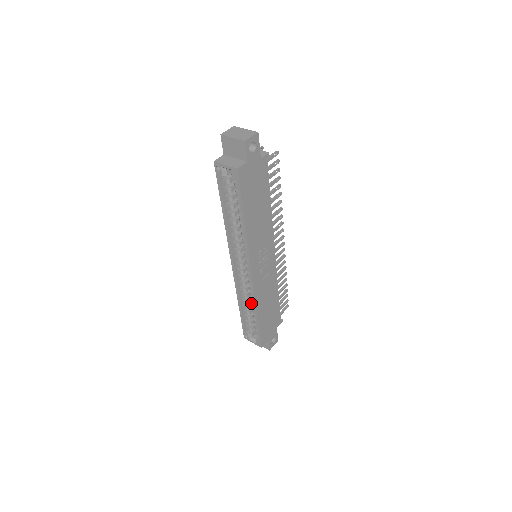
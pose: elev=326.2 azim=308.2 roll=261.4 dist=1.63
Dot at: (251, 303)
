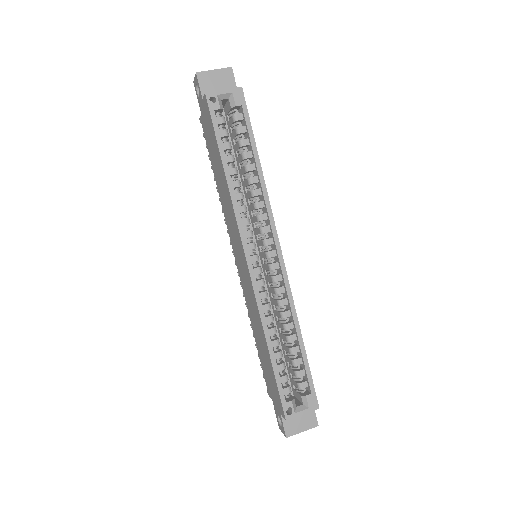
Dot at: (276, 337)
